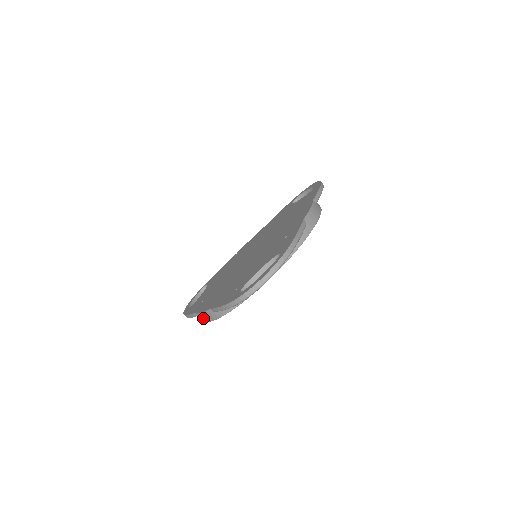
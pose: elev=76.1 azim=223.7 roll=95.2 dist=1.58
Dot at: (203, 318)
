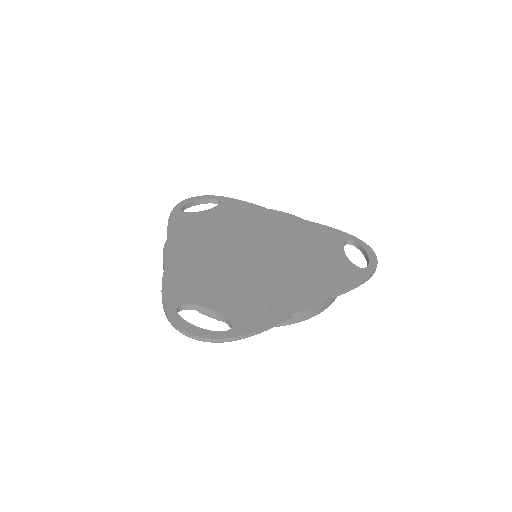
Dot at: occluded
